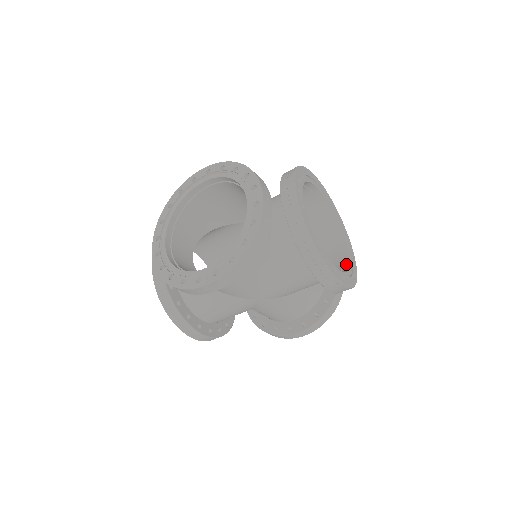
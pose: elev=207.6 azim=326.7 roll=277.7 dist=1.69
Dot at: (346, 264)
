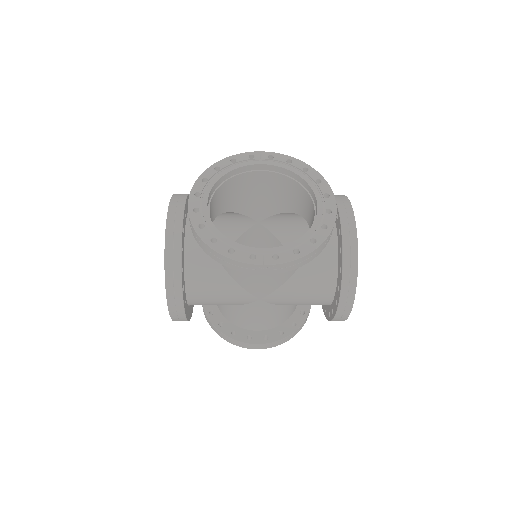
Dot at: (311, 228)
